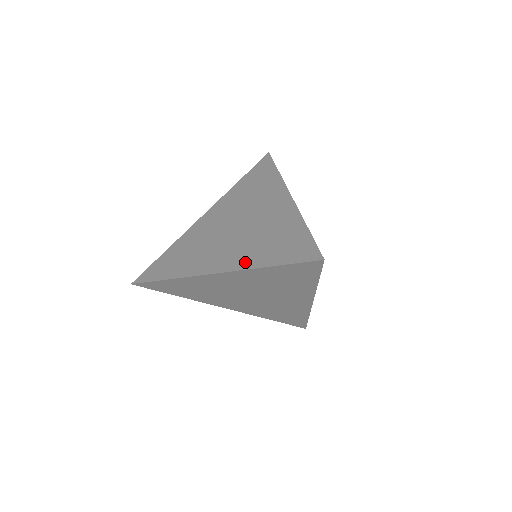
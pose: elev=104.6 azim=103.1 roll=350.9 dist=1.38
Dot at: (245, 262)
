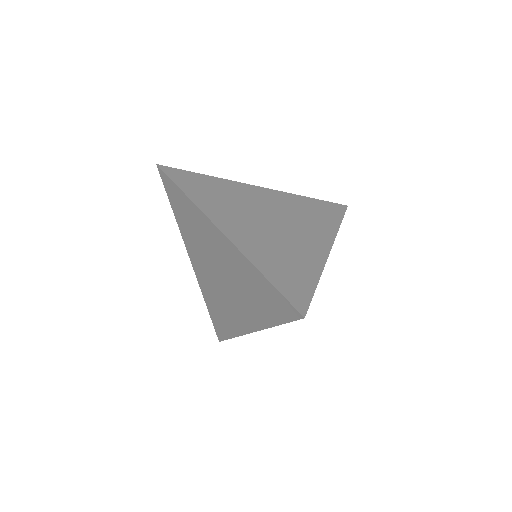
Dot at: (250, 250)
